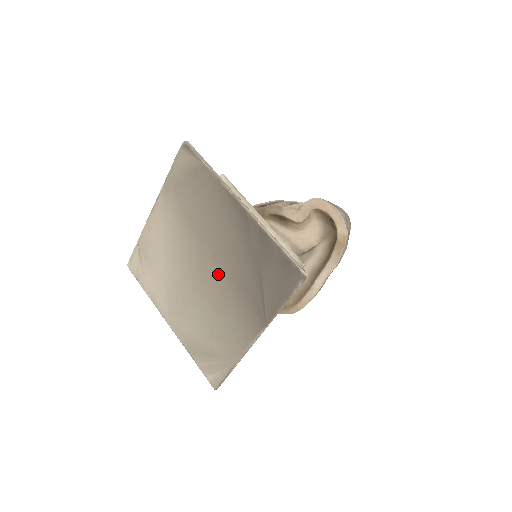
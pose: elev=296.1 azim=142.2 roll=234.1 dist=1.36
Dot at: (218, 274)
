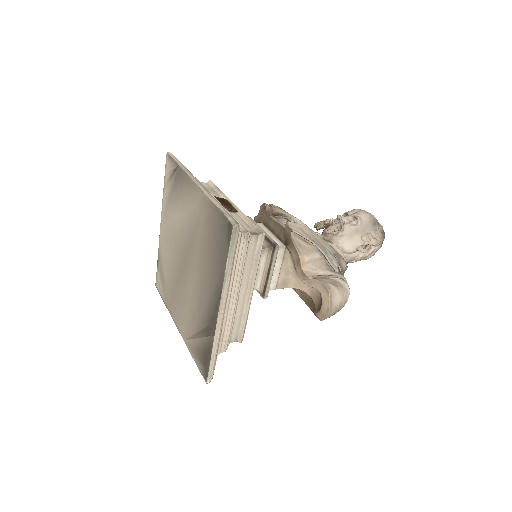
Dot at: (188, 286)
